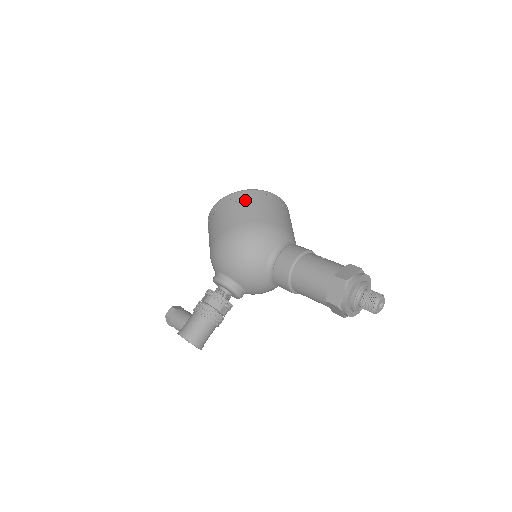
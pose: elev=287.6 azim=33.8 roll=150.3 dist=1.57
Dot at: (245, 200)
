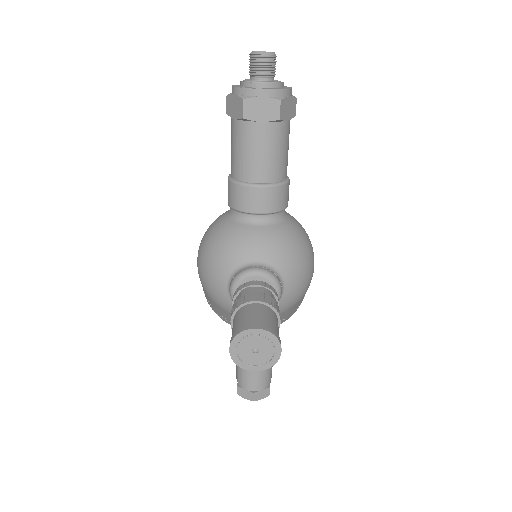
Dot at: occluded
